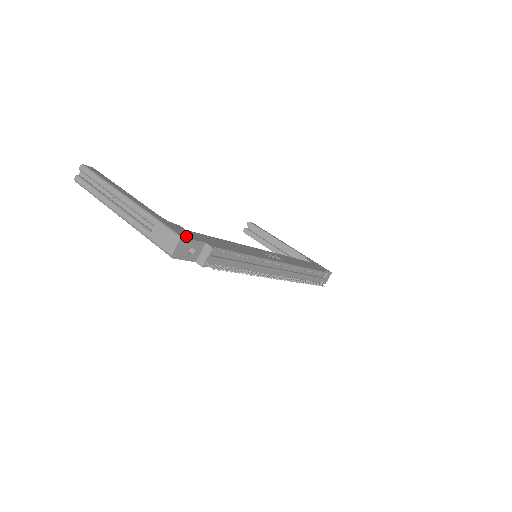
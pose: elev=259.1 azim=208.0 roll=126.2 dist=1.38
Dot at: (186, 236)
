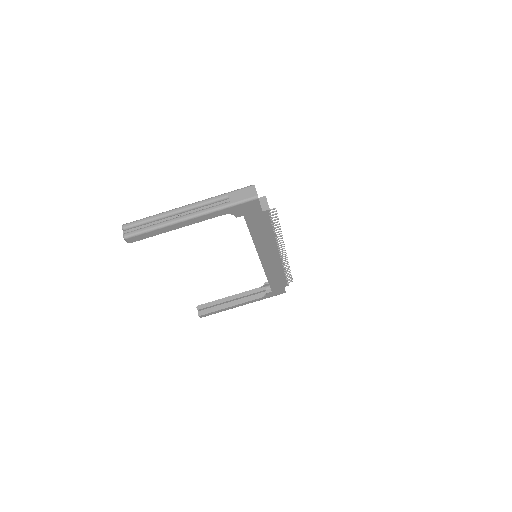
Dot at: occluded
